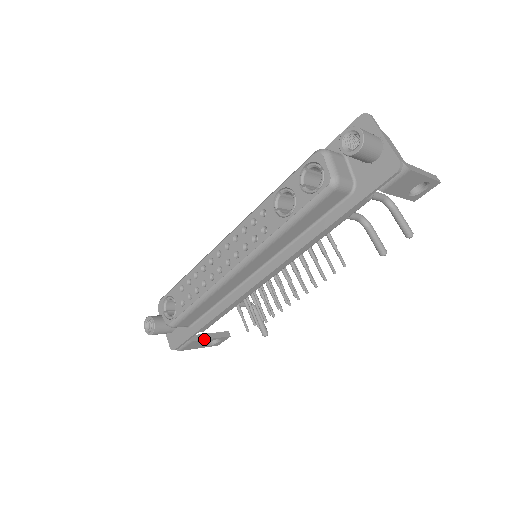
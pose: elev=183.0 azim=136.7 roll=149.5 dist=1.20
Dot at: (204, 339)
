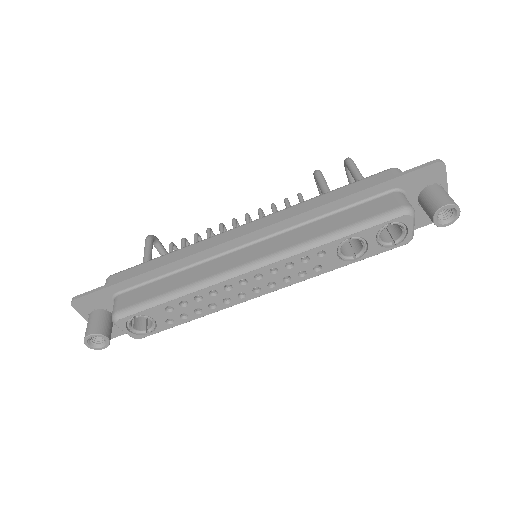
Dot at: occluded
